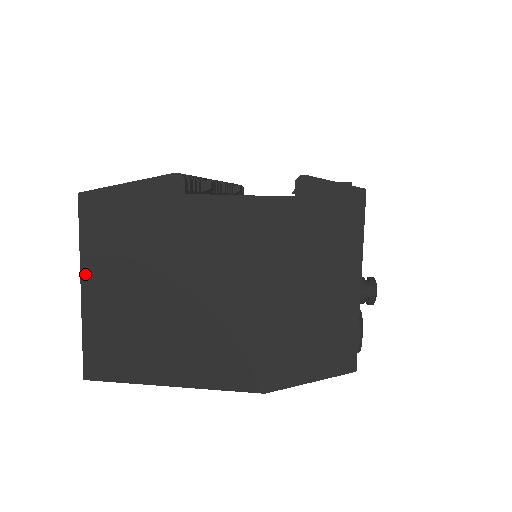
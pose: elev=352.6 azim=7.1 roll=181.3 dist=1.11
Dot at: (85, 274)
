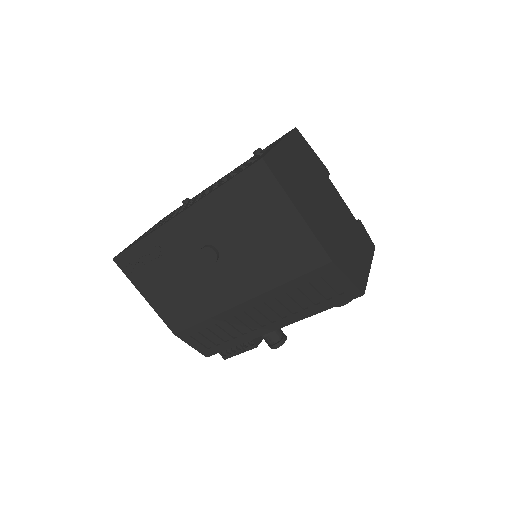
Dot at: (285, 141)
